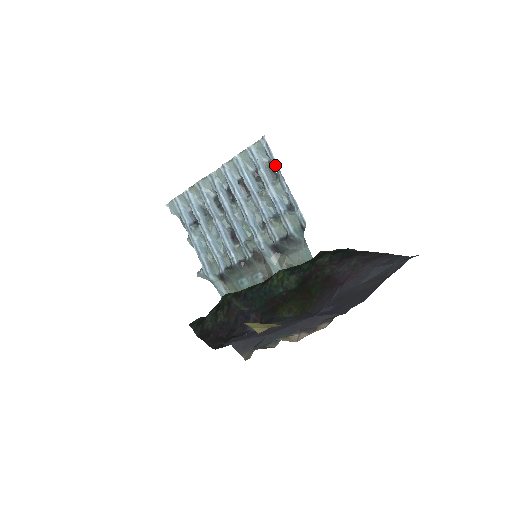
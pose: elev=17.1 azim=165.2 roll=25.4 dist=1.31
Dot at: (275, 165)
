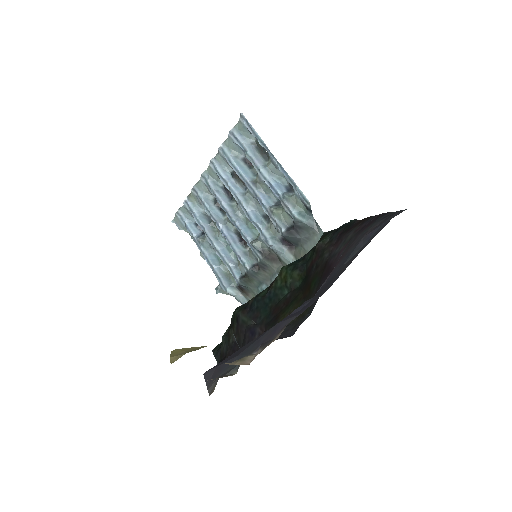
Dot at: (260, 143)
